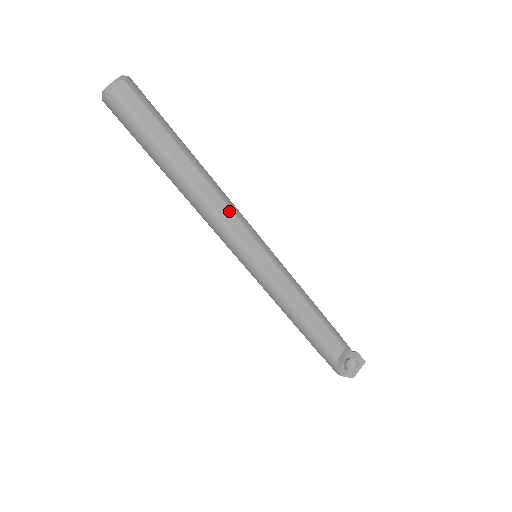
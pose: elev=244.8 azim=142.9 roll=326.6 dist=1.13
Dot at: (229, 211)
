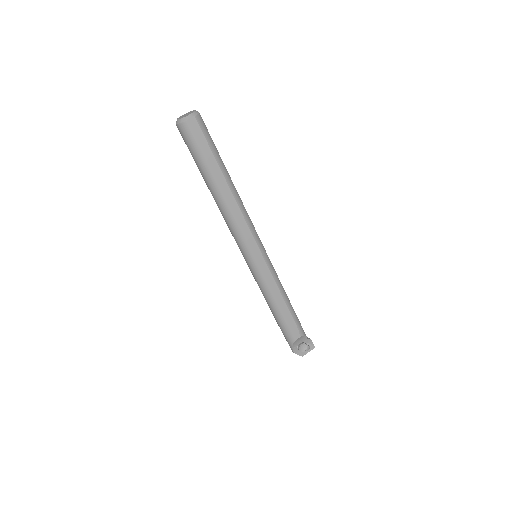
Dot at: (245, 223)
